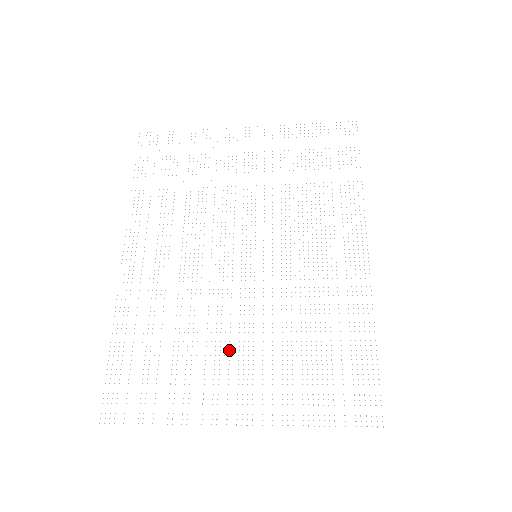
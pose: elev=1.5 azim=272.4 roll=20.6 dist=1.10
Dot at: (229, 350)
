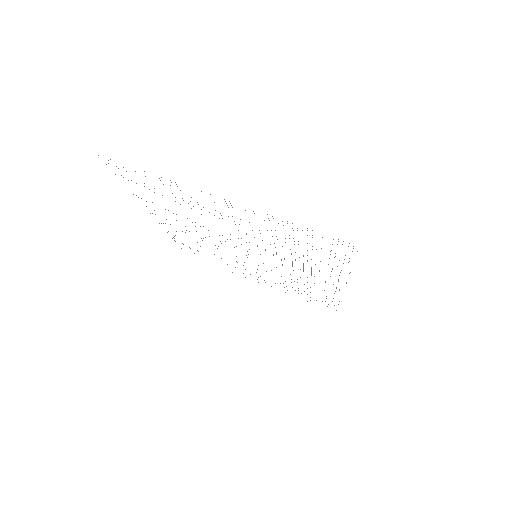
Dot at: occluded
